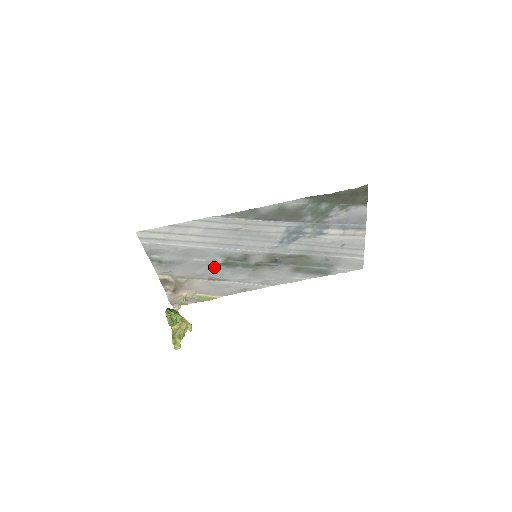
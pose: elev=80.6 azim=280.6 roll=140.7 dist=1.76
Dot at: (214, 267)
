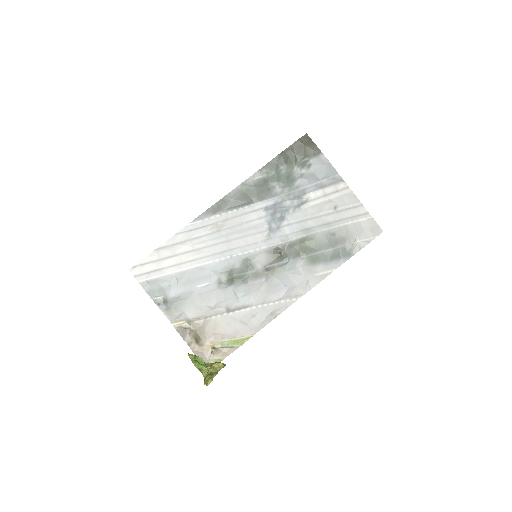
Dot at: (223, 291)
